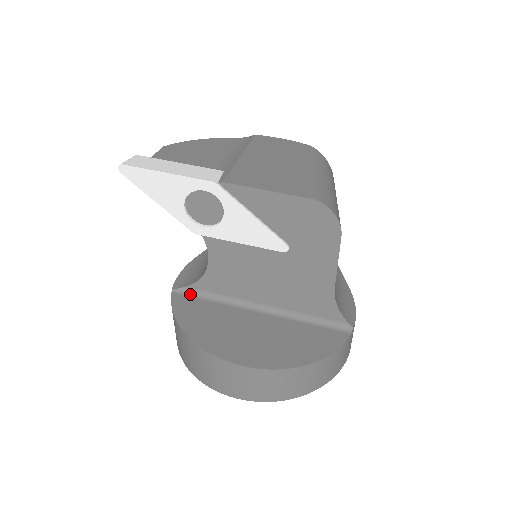
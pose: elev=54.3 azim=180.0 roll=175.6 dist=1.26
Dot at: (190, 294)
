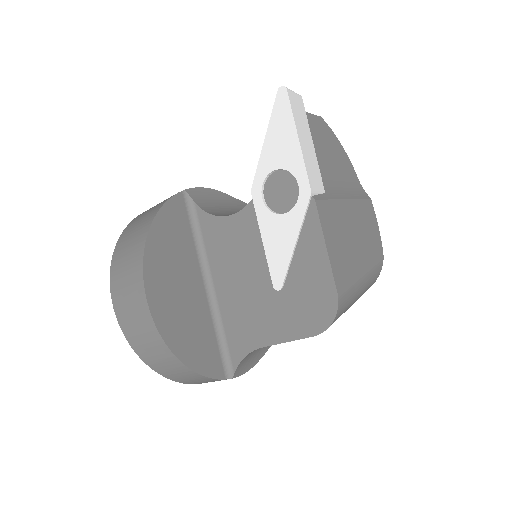
Dot at: (189, 210)
